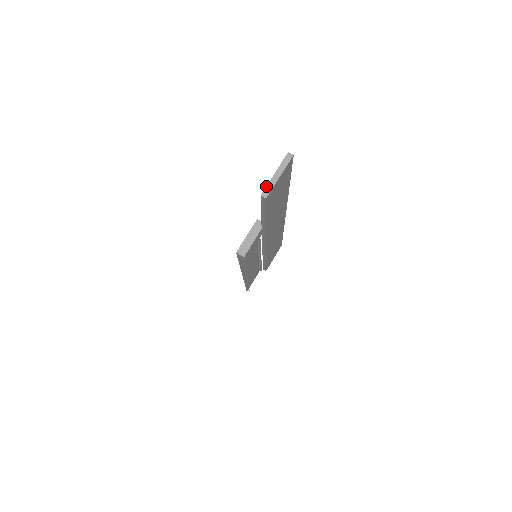
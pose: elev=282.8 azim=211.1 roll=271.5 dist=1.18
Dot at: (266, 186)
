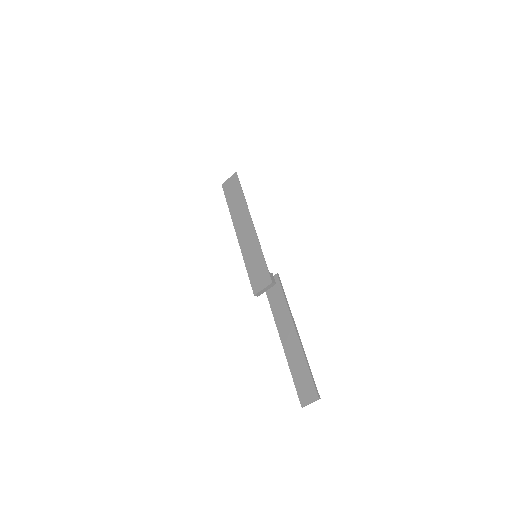
Dot at: occluded
